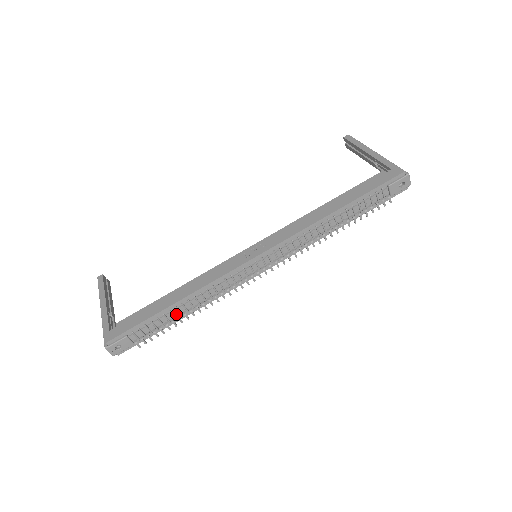
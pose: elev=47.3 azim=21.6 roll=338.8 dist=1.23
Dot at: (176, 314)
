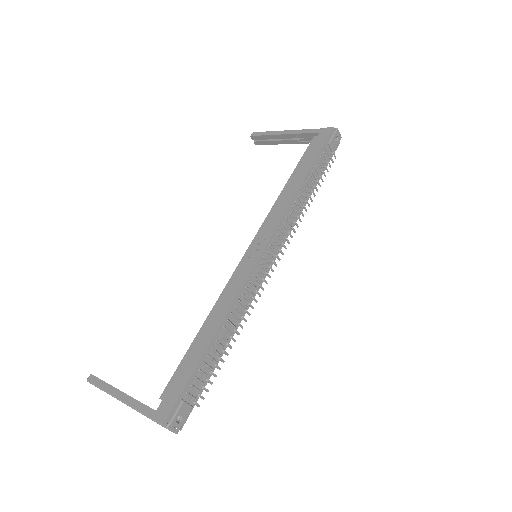
Dot at: (218, 349)
